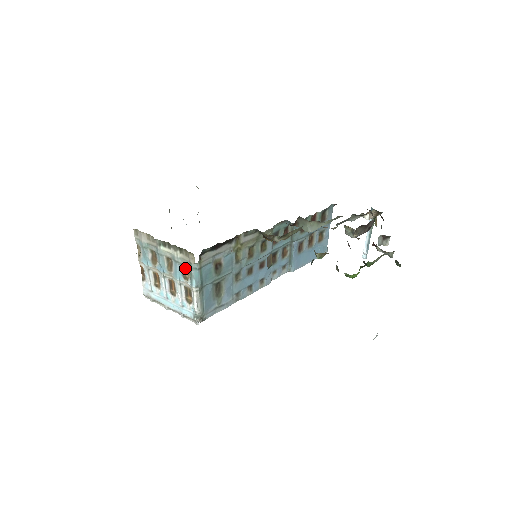
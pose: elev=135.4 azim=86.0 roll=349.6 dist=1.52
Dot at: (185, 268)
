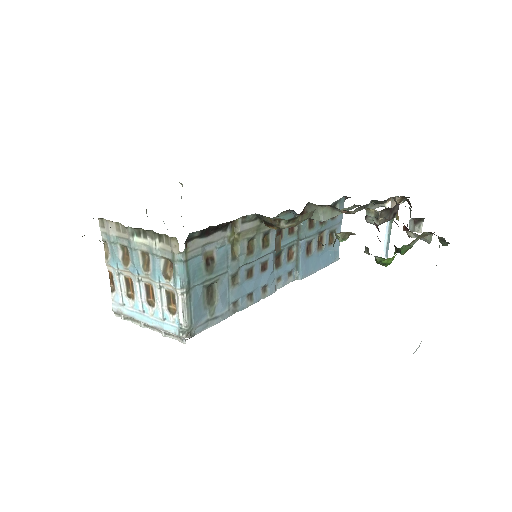
Dot at: (166, 263)
